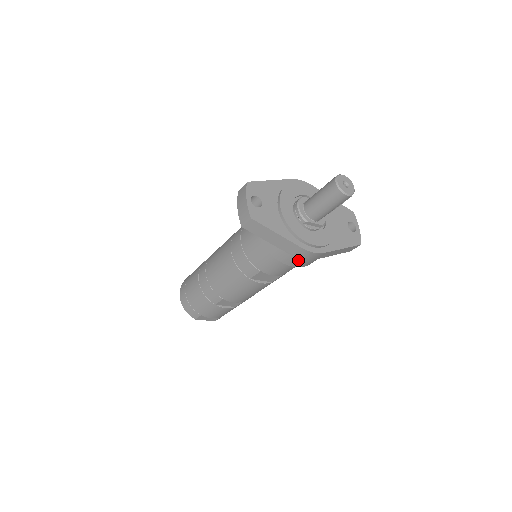
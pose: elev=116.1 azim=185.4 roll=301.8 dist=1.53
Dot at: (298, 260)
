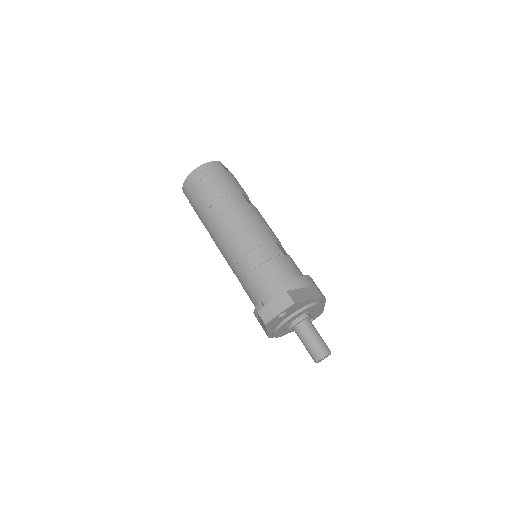
Dot at: occluded
